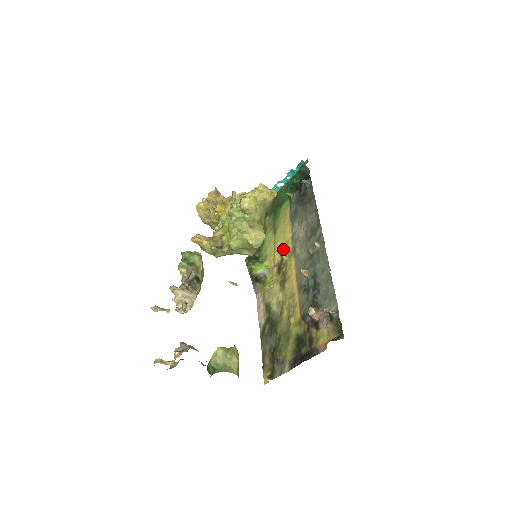
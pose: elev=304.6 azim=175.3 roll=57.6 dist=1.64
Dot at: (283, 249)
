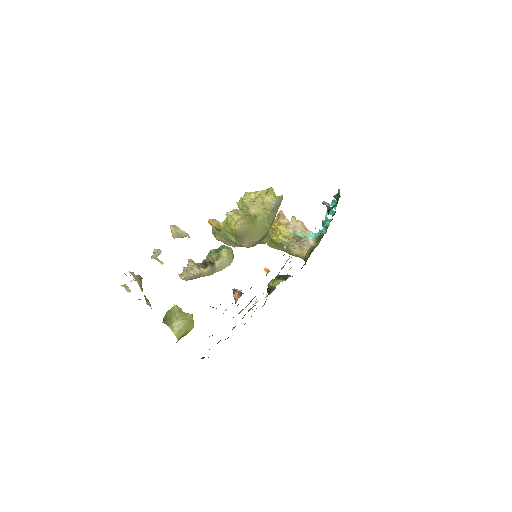
Dot at: occluded
